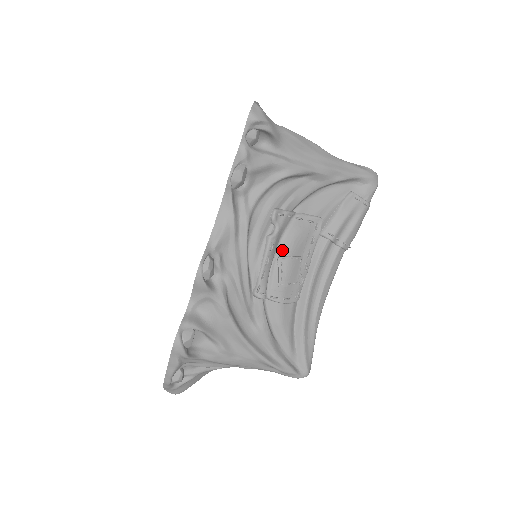
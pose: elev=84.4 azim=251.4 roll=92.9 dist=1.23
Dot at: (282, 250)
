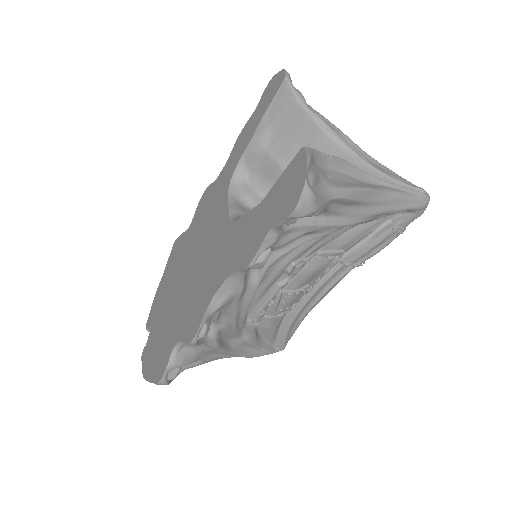
Dot at: (289, 286)
